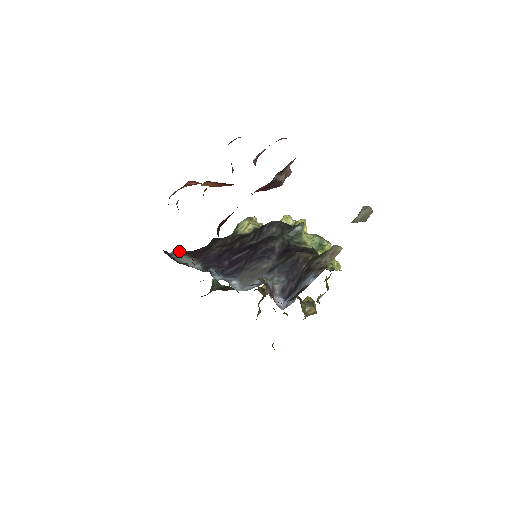
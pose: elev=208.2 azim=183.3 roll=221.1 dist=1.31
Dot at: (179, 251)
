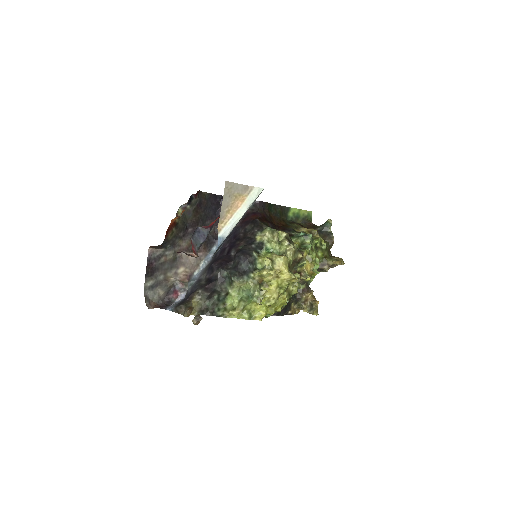
Dot at: occluded
